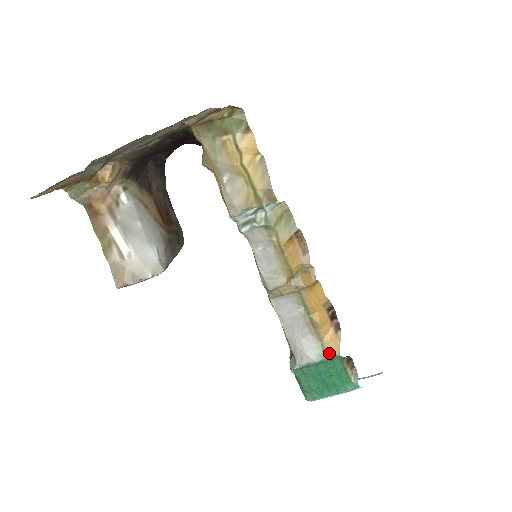
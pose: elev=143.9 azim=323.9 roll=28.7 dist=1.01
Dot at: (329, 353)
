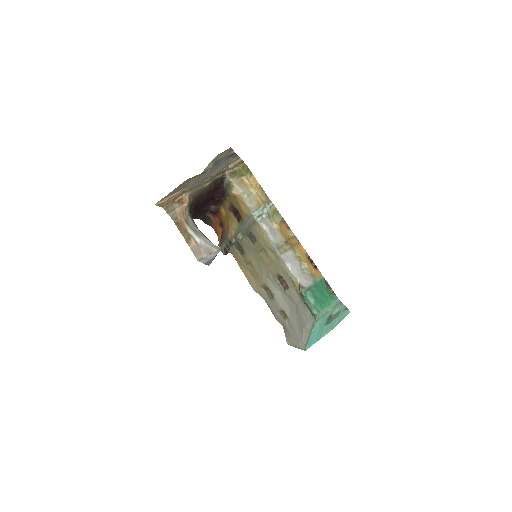
Dot at: (318, 277)
